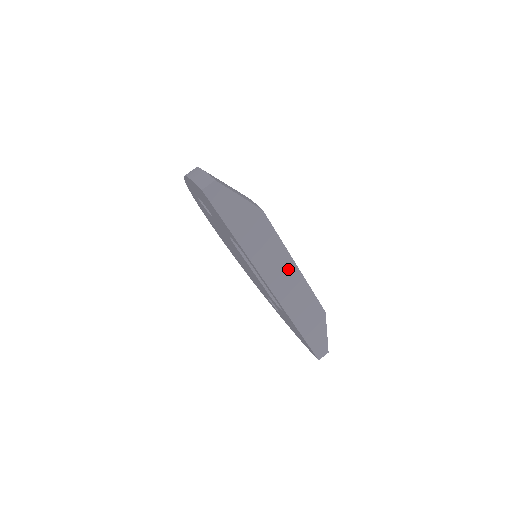
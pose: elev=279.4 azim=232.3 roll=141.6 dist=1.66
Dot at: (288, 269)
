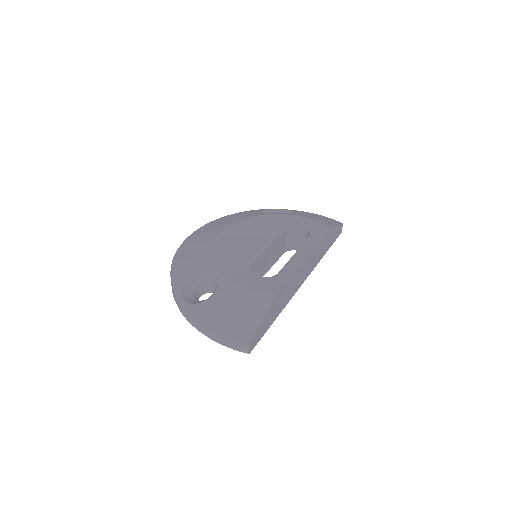
Dot at: (304, 266)
